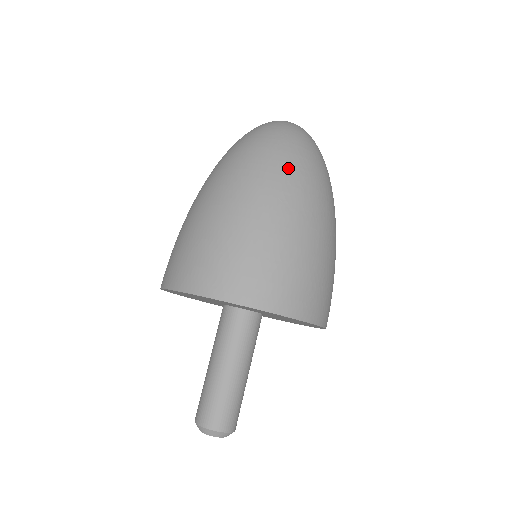
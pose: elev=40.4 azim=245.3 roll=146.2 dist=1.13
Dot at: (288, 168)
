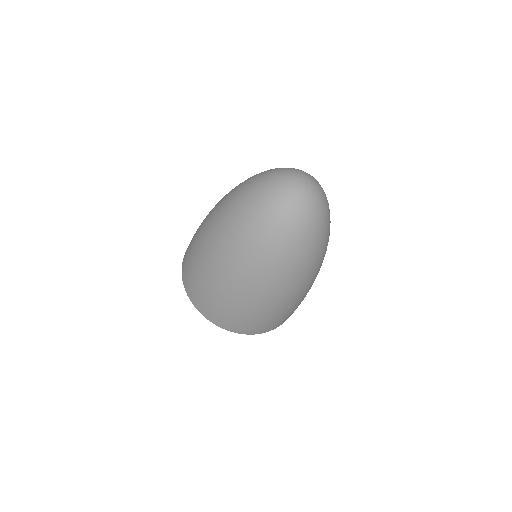
Dot at: (277, 269)
